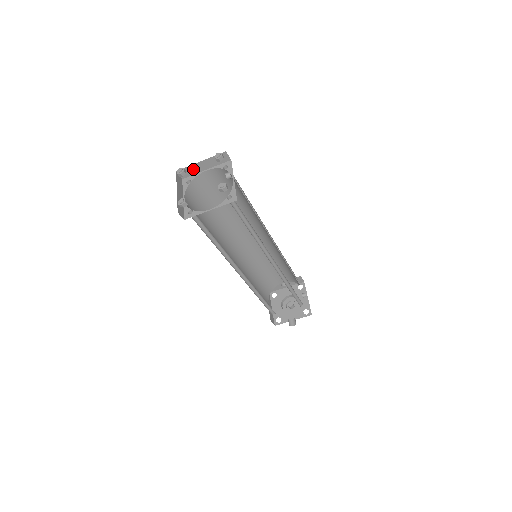
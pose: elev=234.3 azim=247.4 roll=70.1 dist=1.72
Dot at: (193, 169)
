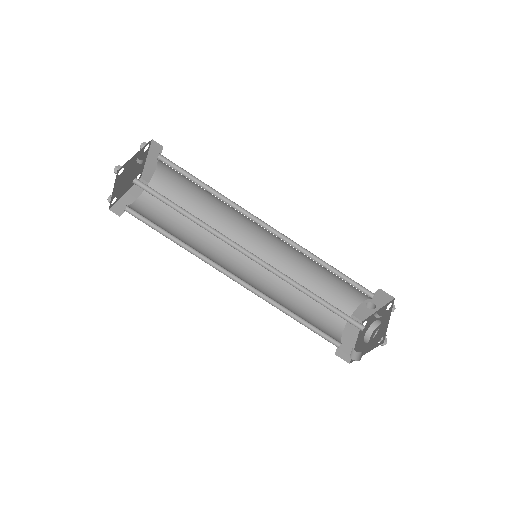
Dot at: (149, 170)
